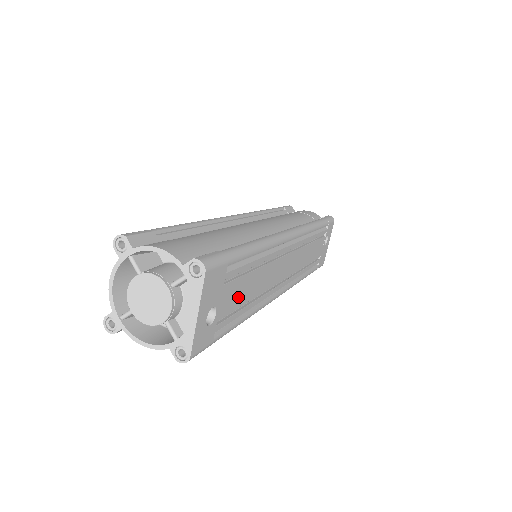
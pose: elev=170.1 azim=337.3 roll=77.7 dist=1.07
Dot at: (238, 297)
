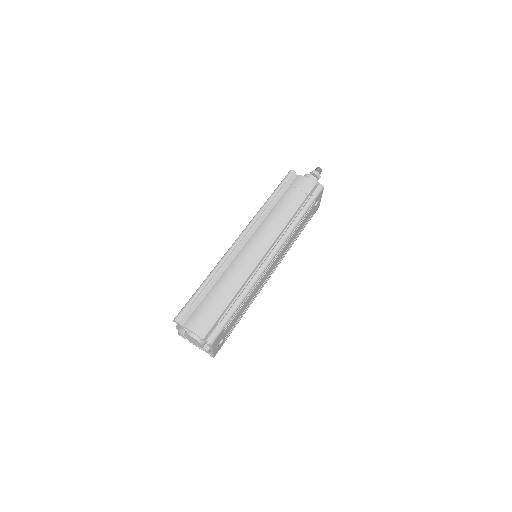
Dot at: (236, 320)
